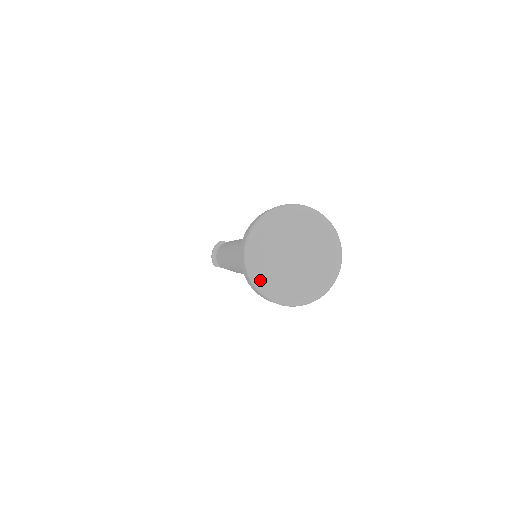
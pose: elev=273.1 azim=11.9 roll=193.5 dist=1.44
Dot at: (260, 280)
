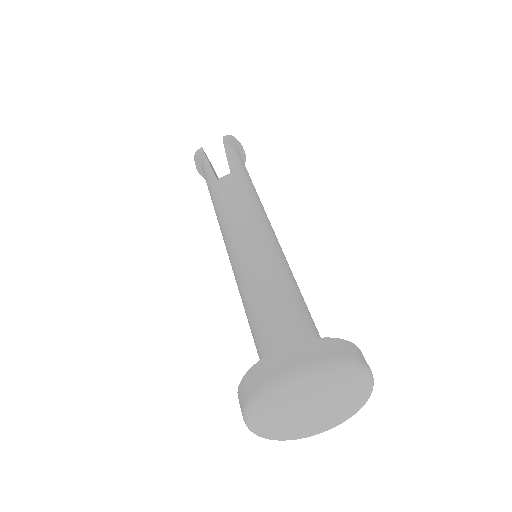
Dot at: occluded
